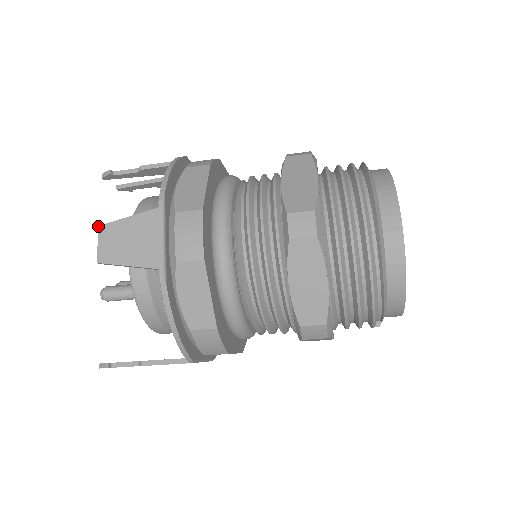
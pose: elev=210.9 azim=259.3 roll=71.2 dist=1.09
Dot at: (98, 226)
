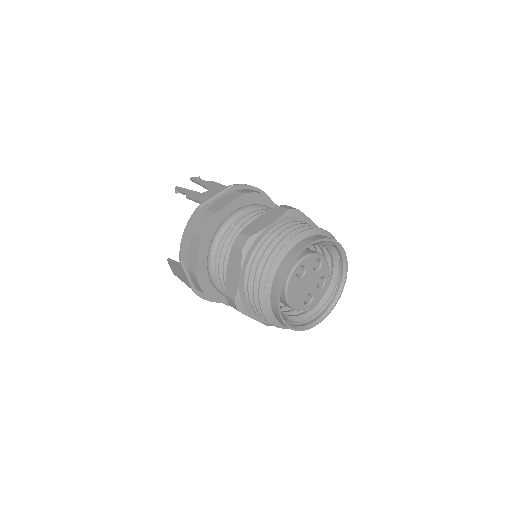
Dot at: (167, 260)
